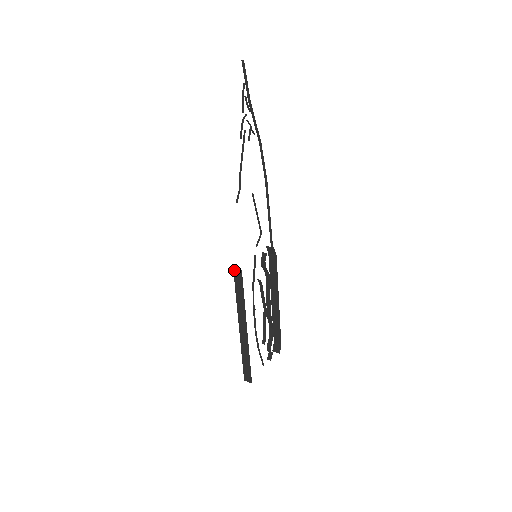
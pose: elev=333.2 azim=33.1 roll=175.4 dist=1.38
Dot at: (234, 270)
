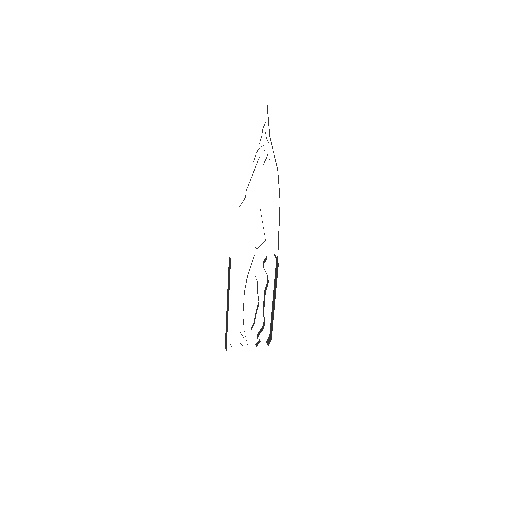
Dot at: (229, 257)
